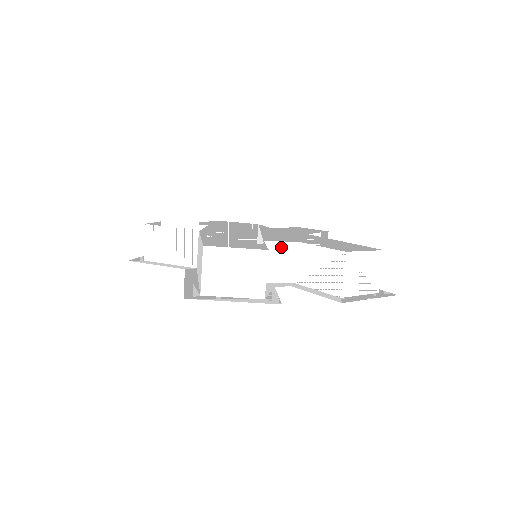
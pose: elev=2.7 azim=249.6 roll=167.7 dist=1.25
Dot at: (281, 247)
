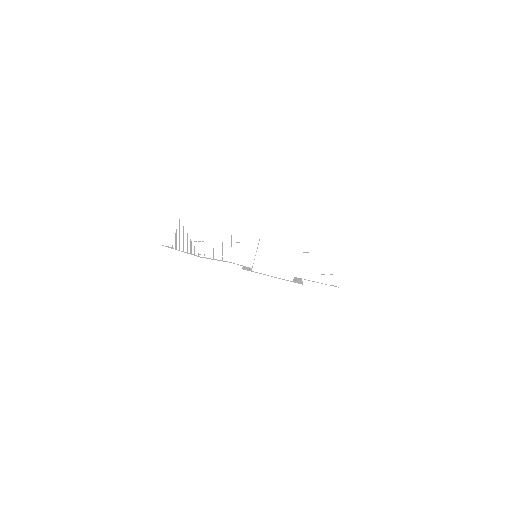
Dot at: (246, 240)
